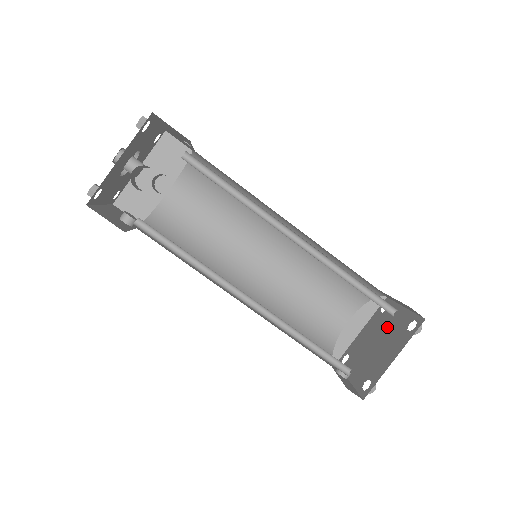
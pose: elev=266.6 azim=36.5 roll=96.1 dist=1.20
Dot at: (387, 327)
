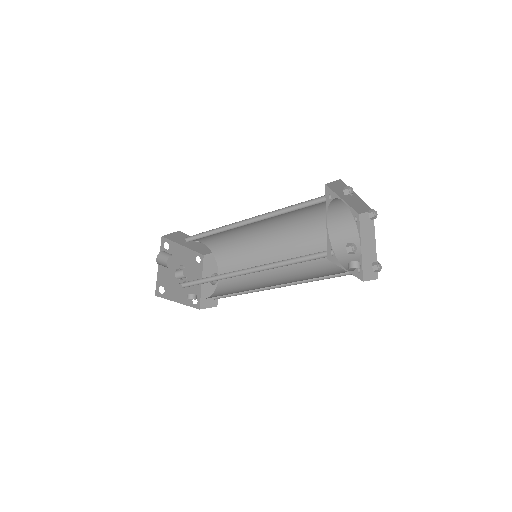
Dot at: occluded
